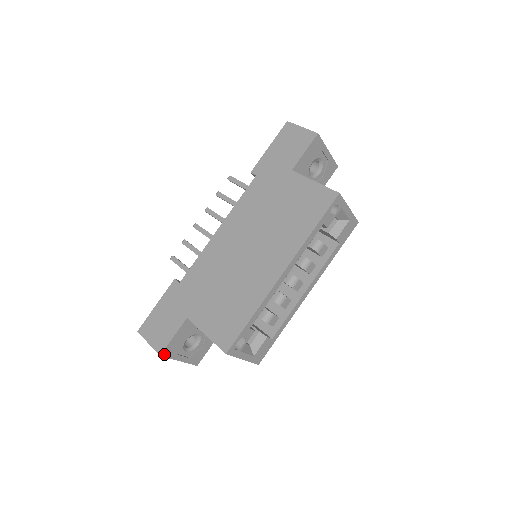
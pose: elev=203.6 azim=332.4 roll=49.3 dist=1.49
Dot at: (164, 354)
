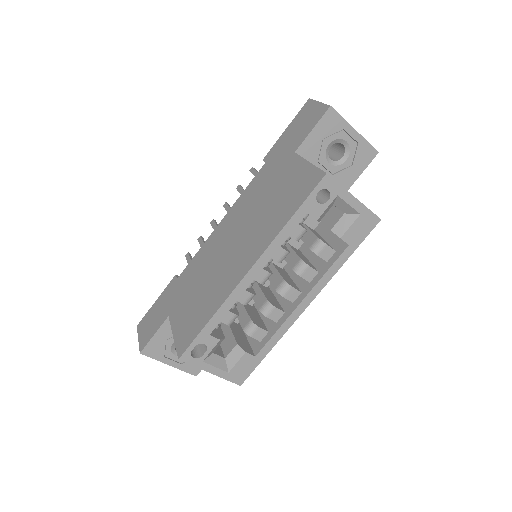
Dot at: (145, 352)
